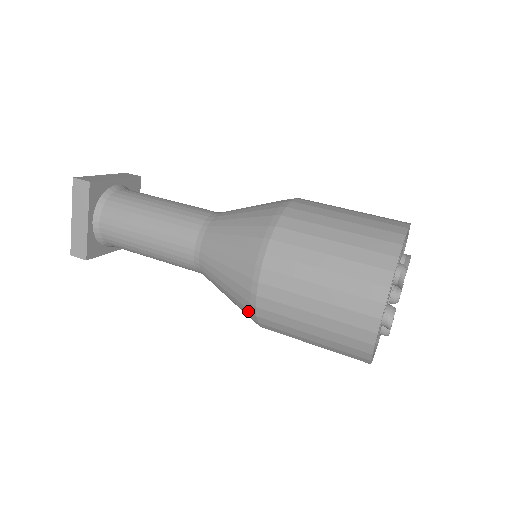
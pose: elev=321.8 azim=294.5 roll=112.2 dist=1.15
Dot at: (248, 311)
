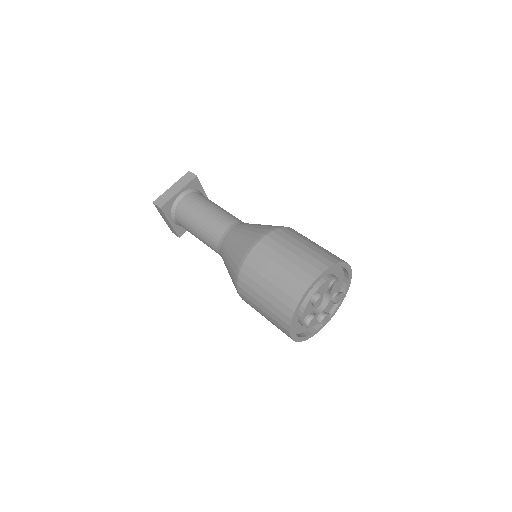
Dot at: (239, 261)
